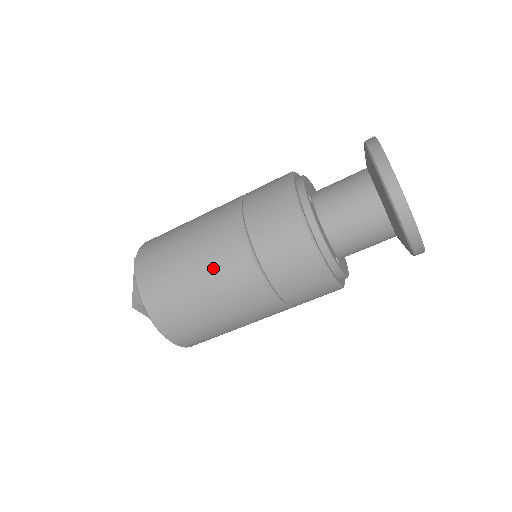
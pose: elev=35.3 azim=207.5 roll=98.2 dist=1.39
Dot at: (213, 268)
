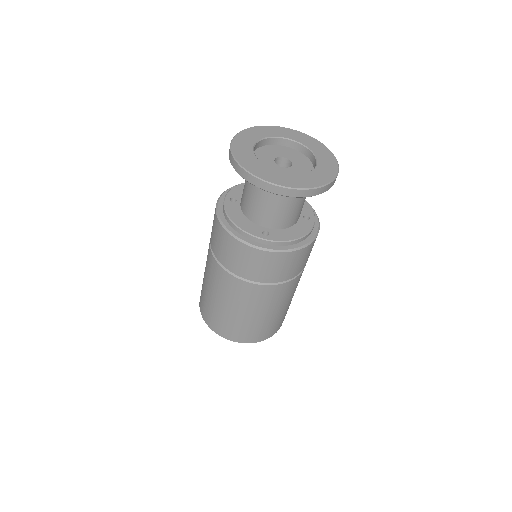
Dot at: (210, 279)
